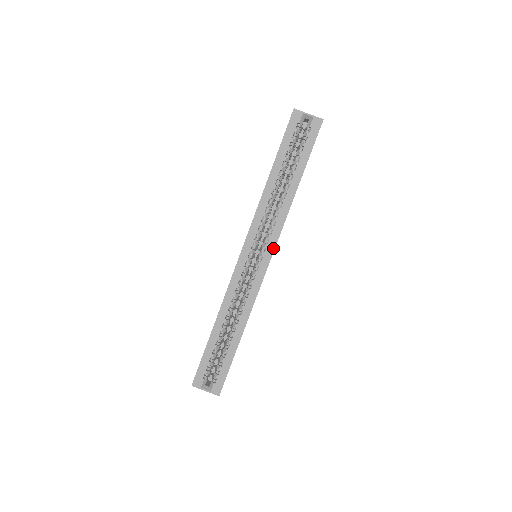
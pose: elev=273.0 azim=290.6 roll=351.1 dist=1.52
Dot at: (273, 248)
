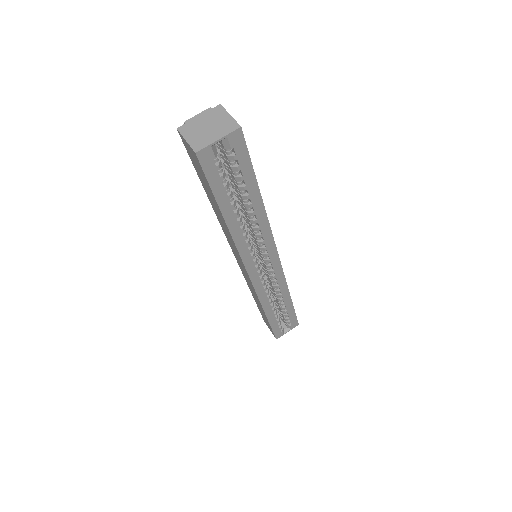
Dot at: (275, 250)
